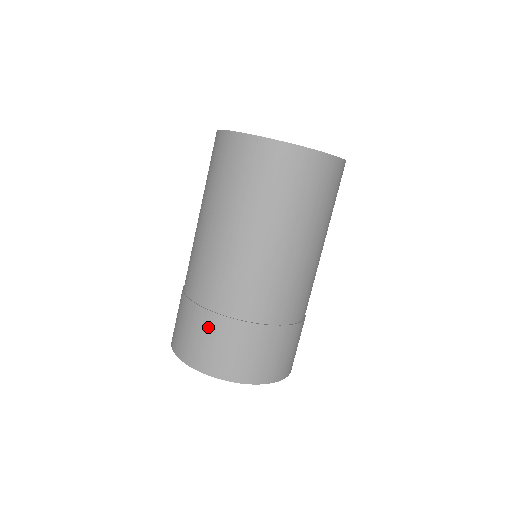
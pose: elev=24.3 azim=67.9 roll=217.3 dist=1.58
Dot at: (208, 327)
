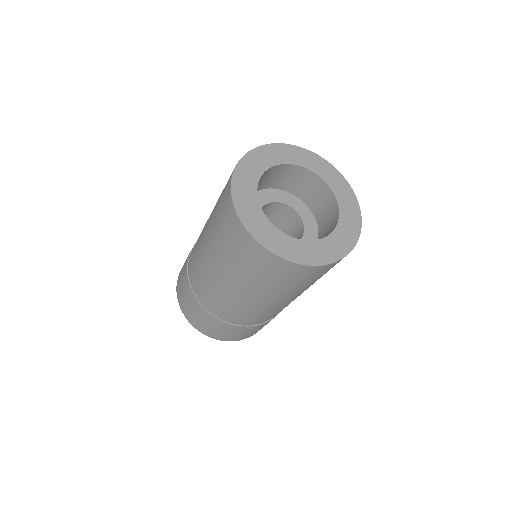
Dot at: (198, 310)
